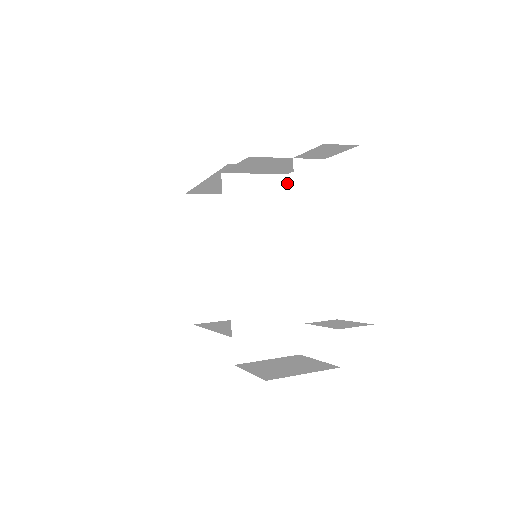
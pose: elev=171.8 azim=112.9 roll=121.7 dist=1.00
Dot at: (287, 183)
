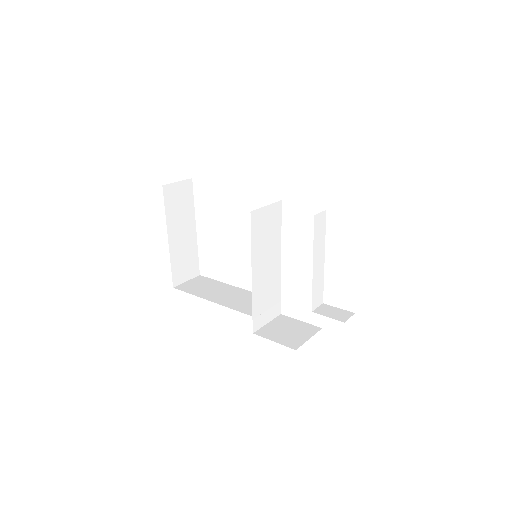
Dot at: (281, 206)
